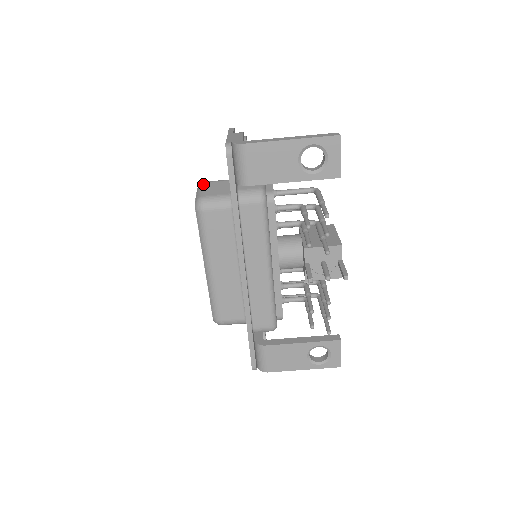
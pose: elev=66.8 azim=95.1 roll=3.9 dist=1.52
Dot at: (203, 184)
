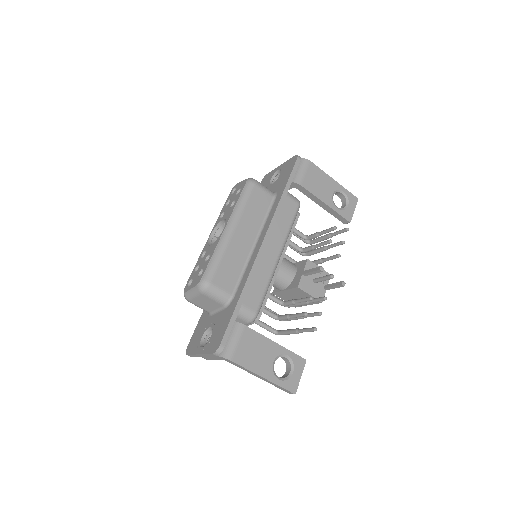
Dot at: occluded
